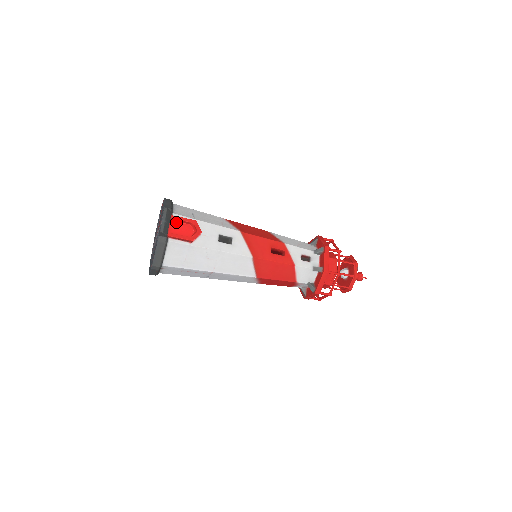
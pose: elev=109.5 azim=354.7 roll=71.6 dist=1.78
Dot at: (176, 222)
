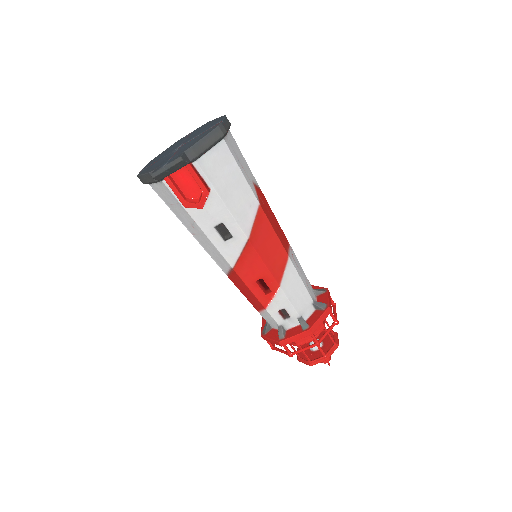
Dot at: (191, 171)
